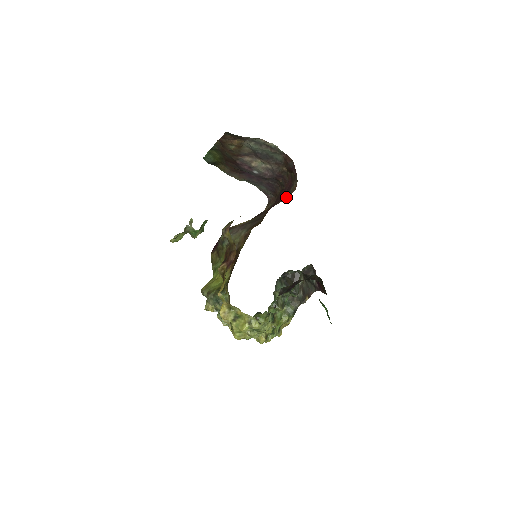
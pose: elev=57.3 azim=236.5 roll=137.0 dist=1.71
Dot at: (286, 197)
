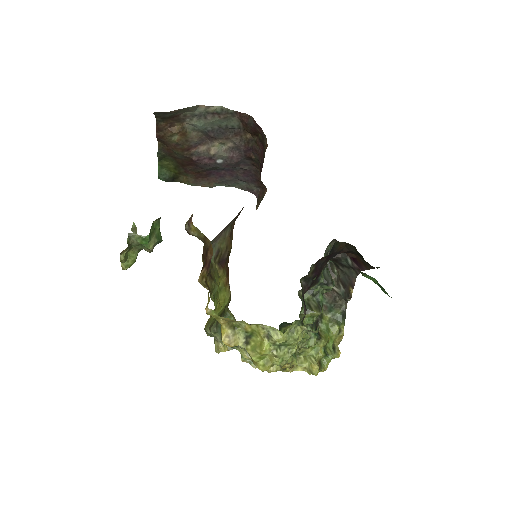
Dot at: occluded
